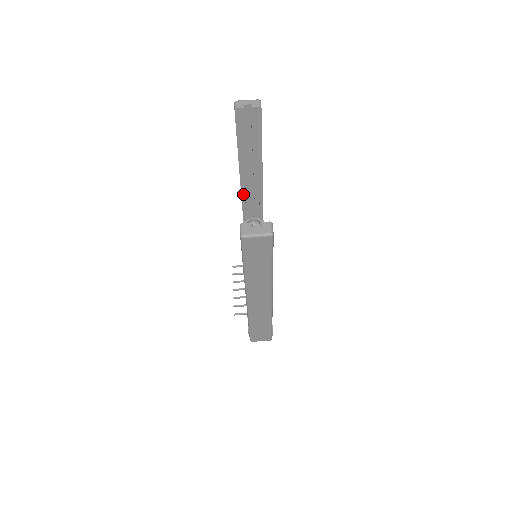
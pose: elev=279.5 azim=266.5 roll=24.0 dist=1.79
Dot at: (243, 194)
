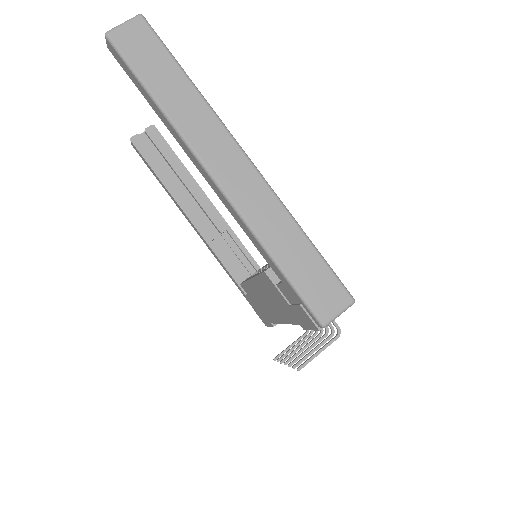
Dot at: (213, 247)
